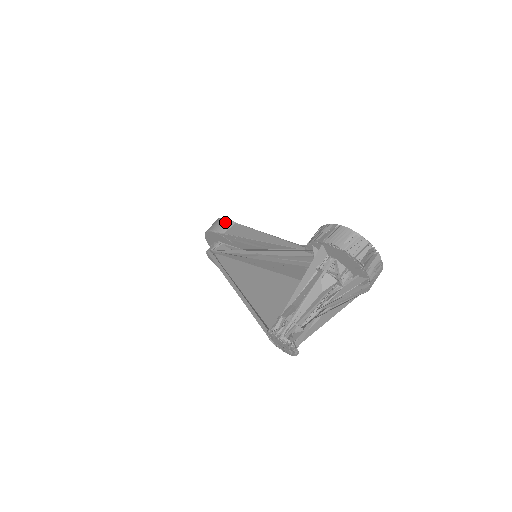
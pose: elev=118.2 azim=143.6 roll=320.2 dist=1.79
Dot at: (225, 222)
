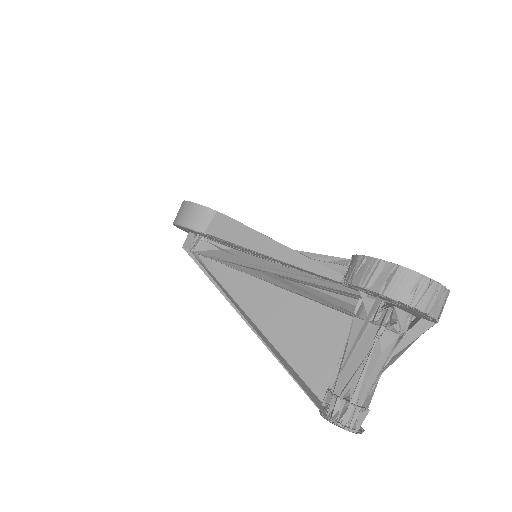
Dot at: (201, 212)
